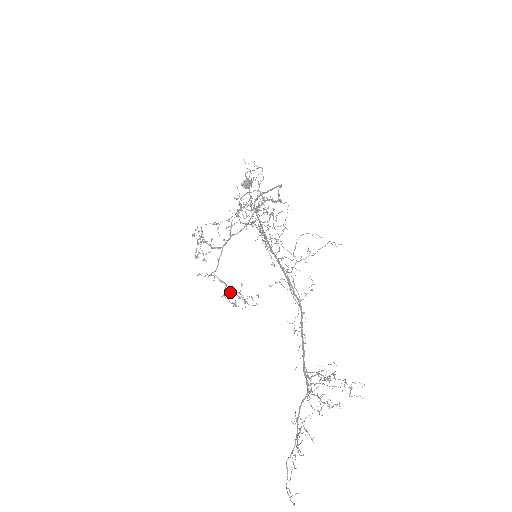
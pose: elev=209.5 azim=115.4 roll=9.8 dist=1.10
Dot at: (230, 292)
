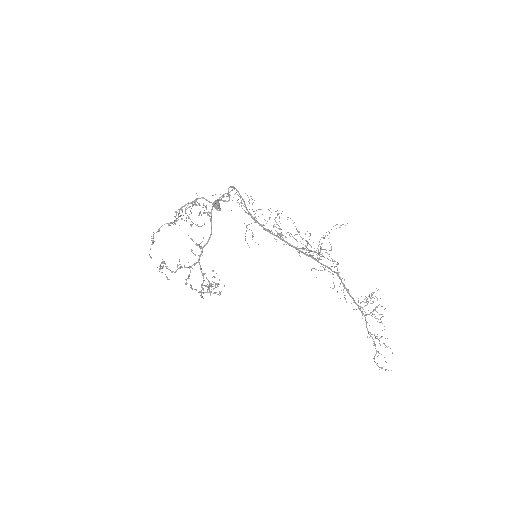
Dot at: occluded
